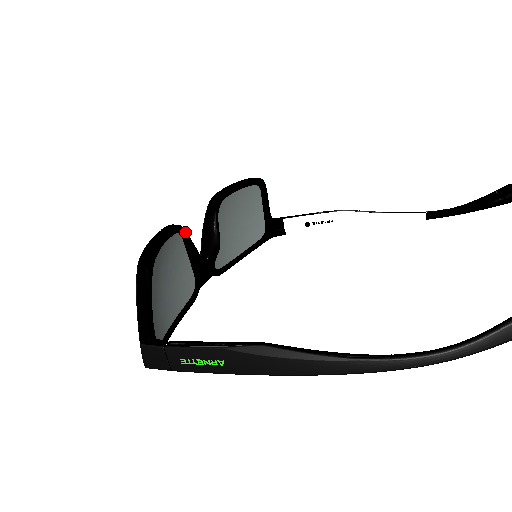
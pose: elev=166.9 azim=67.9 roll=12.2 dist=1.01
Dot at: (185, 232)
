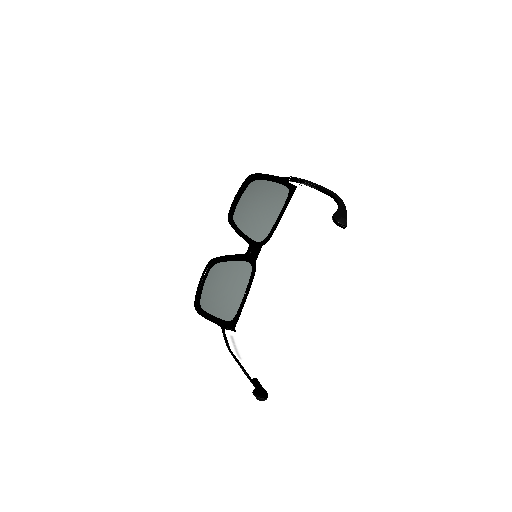
Dot at: (217, 261)
